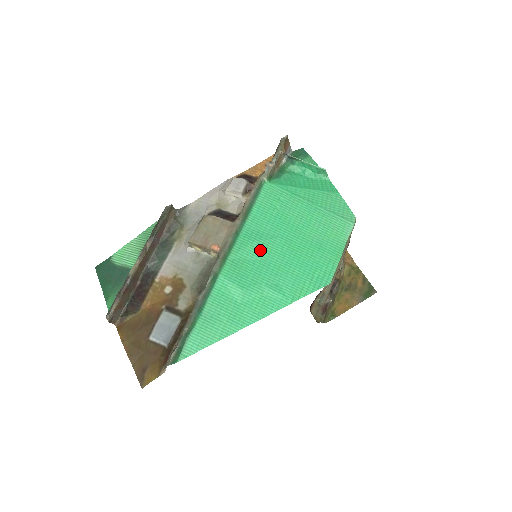
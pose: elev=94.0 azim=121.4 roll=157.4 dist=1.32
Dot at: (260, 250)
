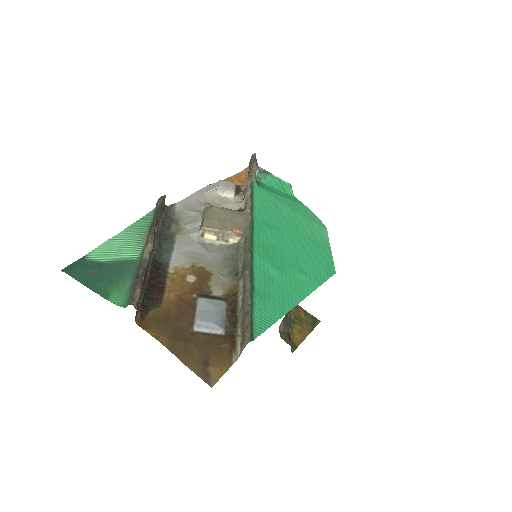
Dot at: (276, 238)
